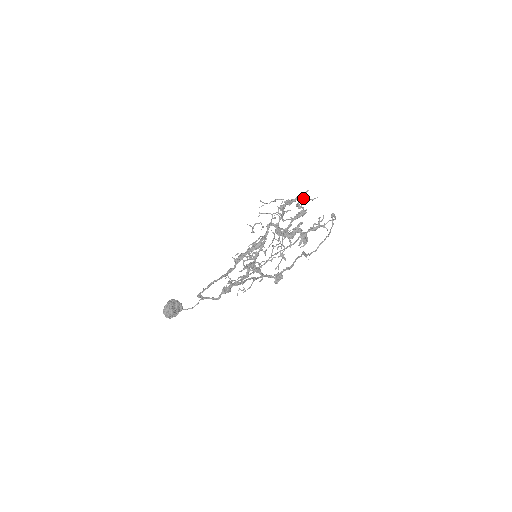
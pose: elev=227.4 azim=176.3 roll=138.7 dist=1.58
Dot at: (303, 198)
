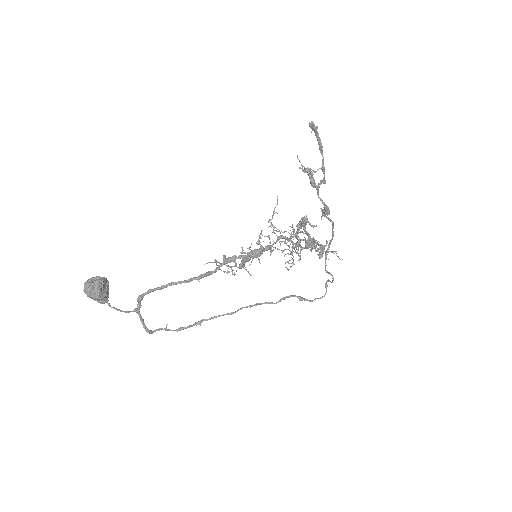
Dot at: occluded
